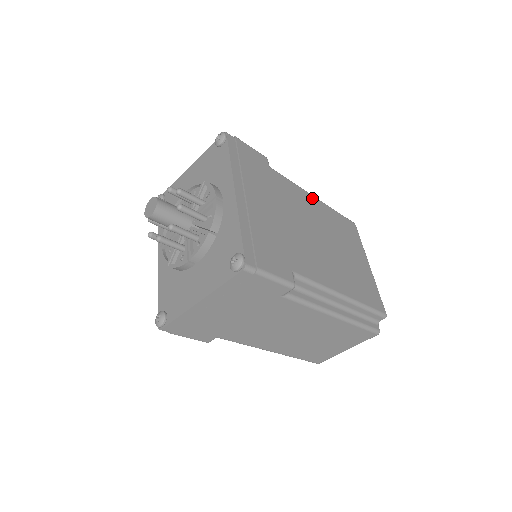
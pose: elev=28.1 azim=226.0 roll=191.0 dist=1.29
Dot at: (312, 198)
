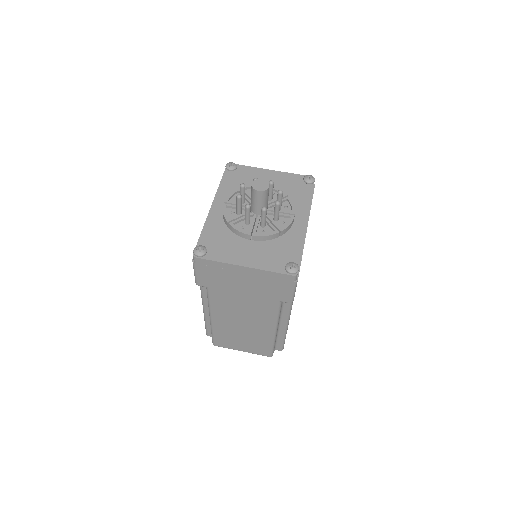
Dot at: occluded
